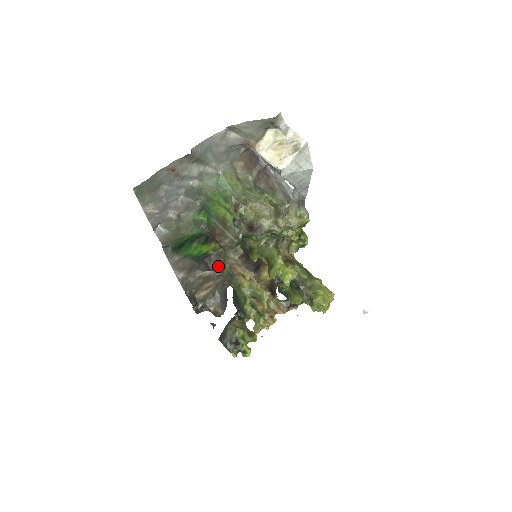
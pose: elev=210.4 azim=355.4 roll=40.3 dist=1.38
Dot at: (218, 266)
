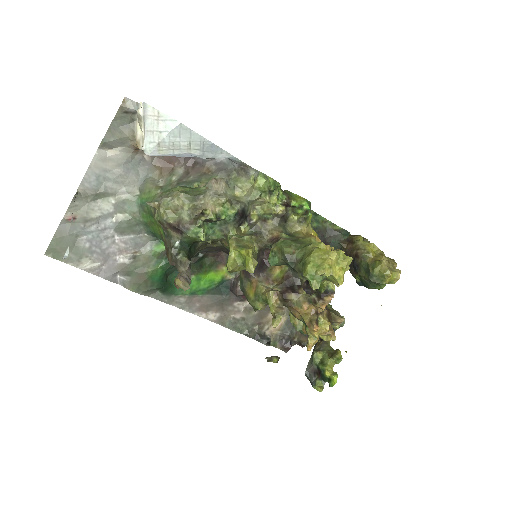
Dot at: occluded
